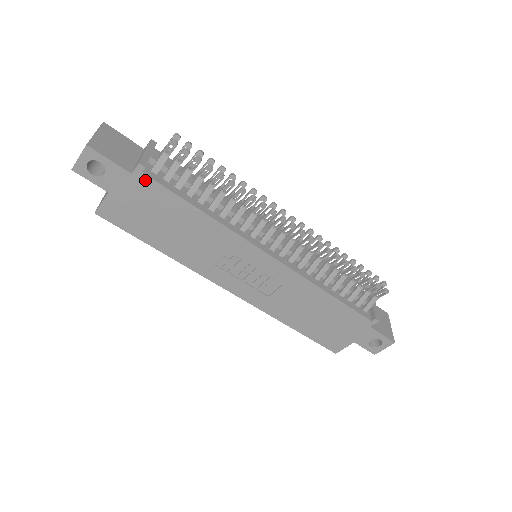
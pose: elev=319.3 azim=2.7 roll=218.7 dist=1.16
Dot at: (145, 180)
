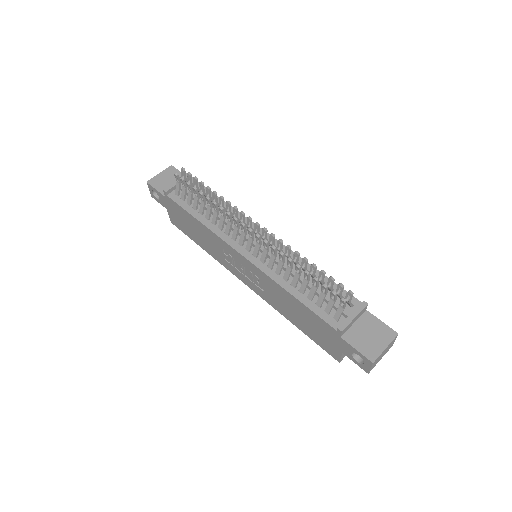
Dot at: (170, 200)
